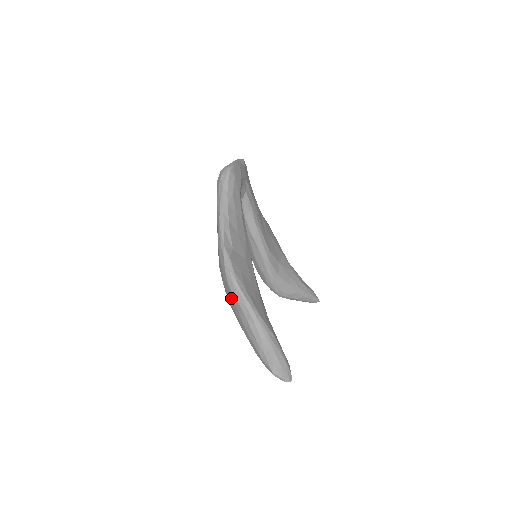
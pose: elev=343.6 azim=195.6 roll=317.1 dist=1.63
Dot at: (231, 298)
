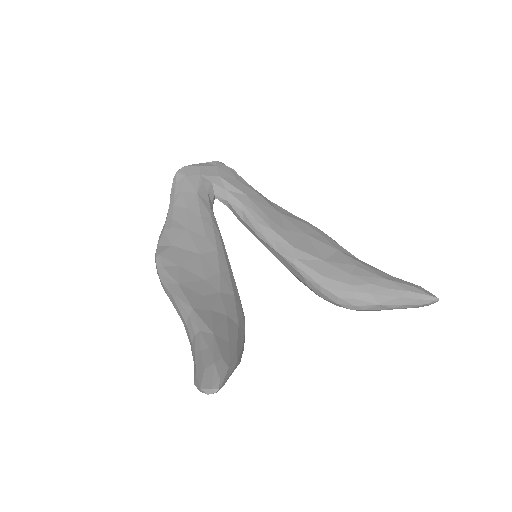
Dot at: occluded
